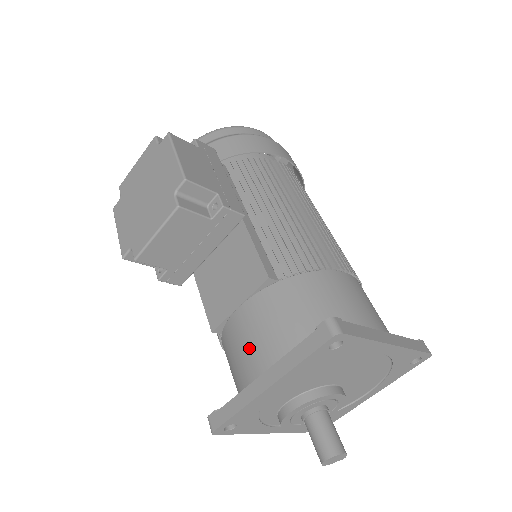
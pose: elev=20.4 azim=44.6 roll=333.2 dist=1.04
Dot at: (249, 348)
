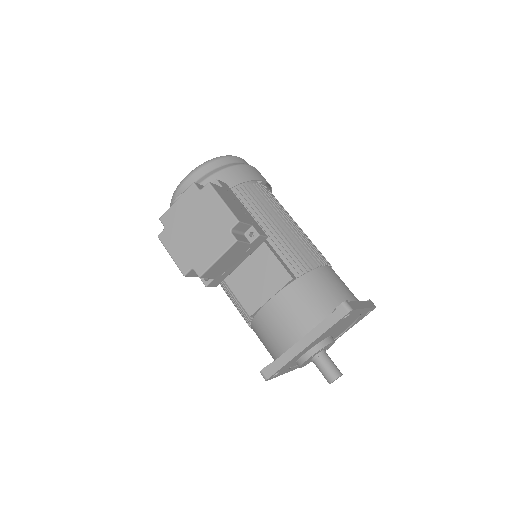
Dot at: (285, 324)
